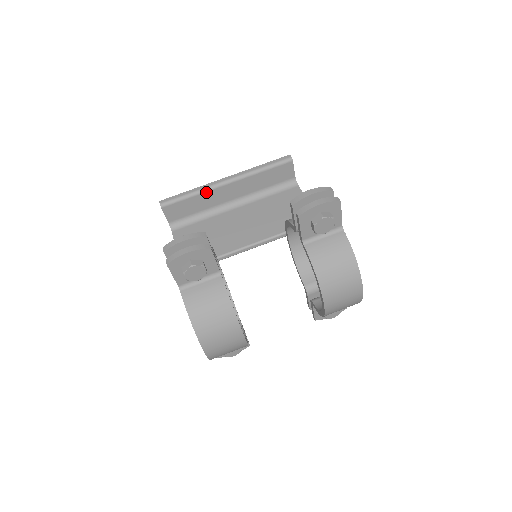
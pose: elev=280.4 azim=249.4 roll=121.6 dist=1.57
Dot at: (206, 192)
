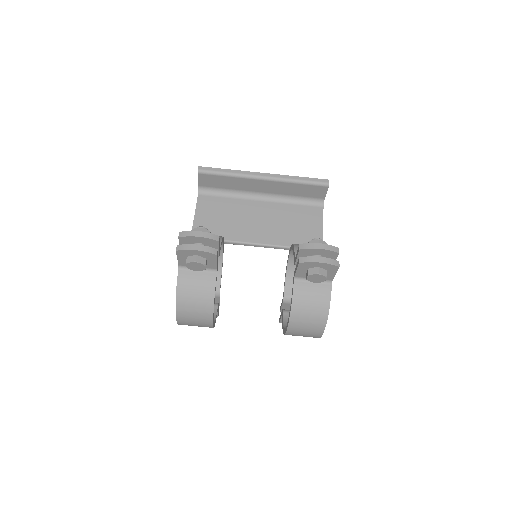
Dot at: (242, 178)
